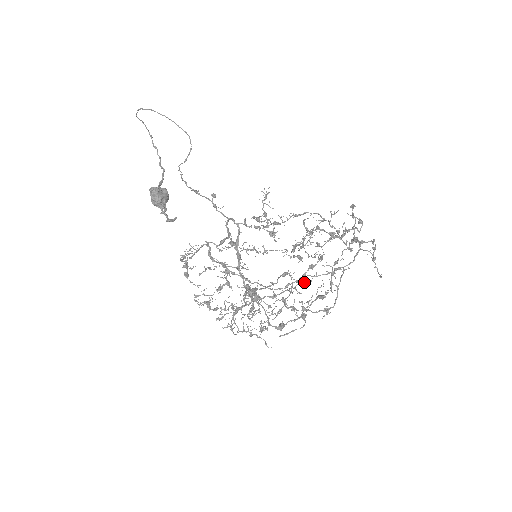
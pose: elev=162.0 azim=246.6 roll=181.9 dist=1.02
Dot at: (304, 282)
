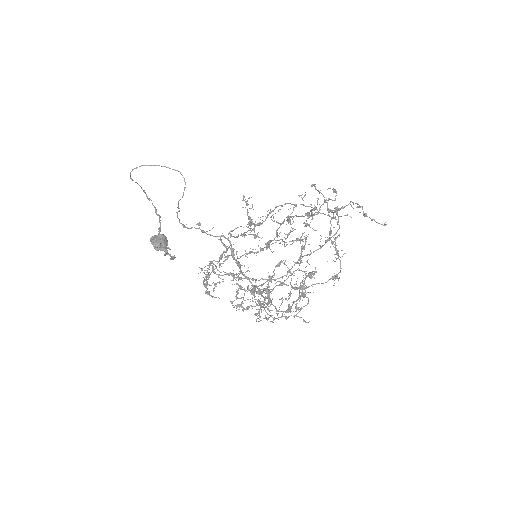
Dot at: occluded
